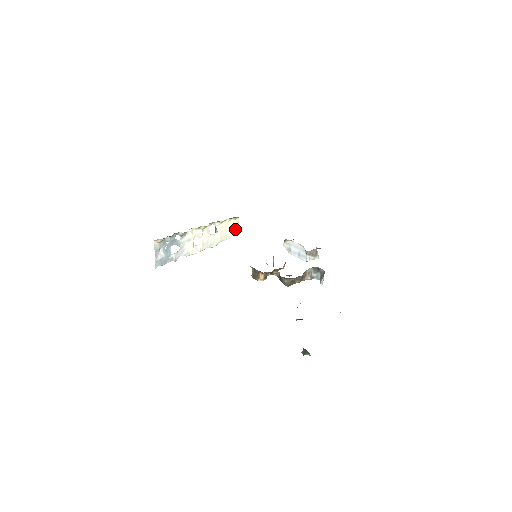
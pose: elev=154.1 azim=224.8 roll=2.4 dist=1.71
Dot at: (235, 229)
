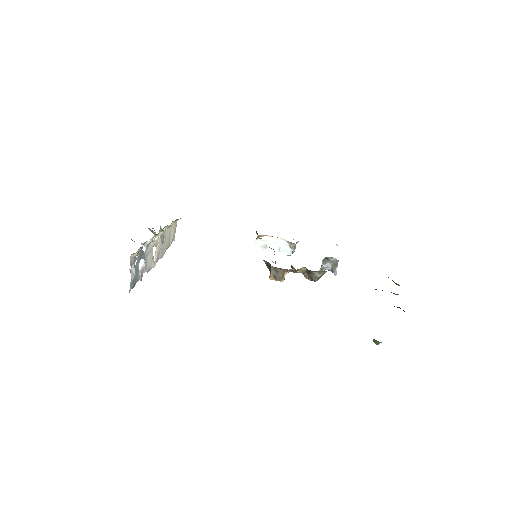
Dot at: (174, 234)
